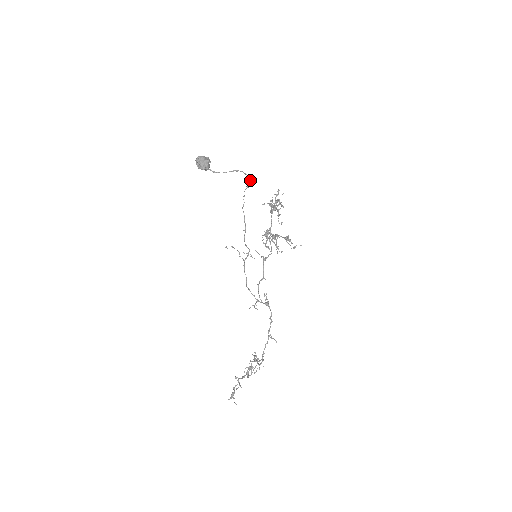
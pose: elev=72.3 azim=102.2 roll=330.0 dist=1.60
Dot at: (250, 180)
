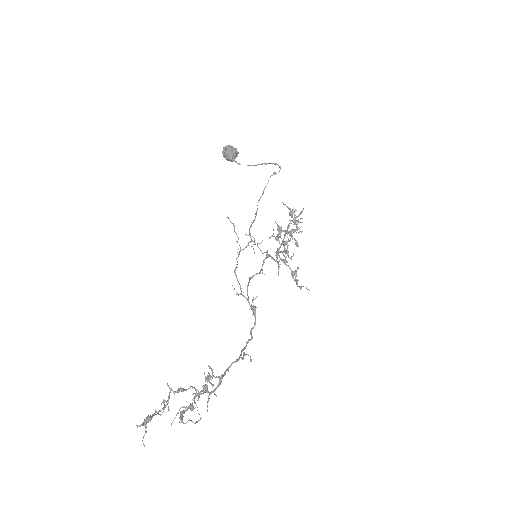
Dot at: (280, 168)
